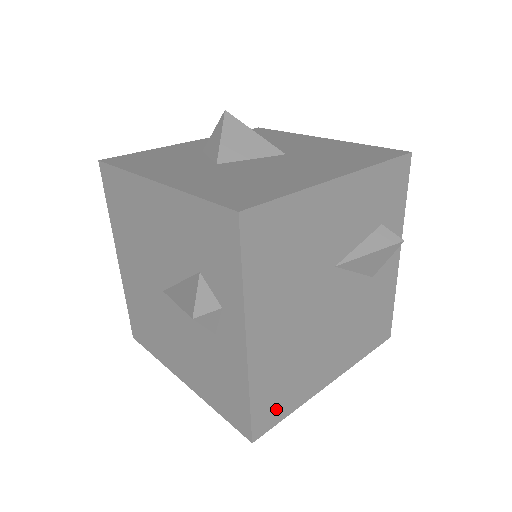
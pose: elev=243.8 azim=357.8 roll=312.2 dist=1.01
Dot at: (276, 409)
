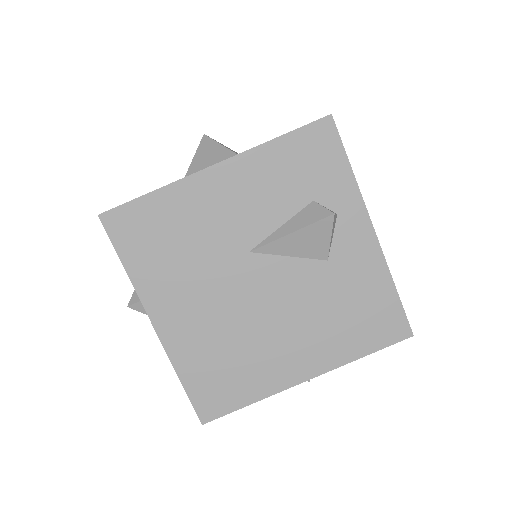
Dot at: (223, 396)
